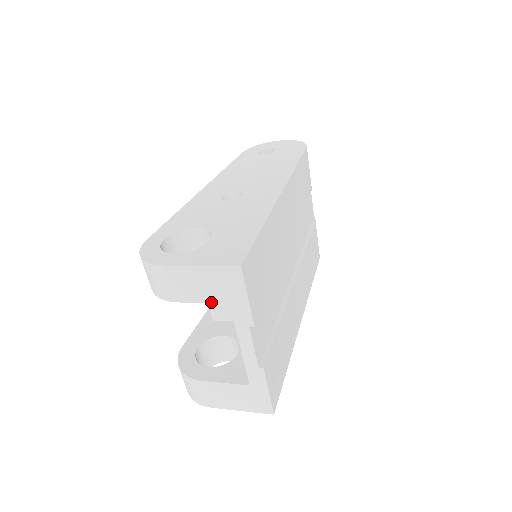
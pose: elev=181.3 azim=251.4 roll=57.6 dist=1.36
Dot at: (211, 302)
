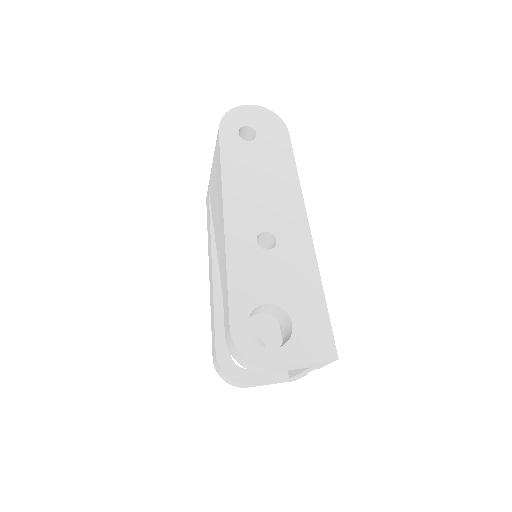
Dot at: occluded
